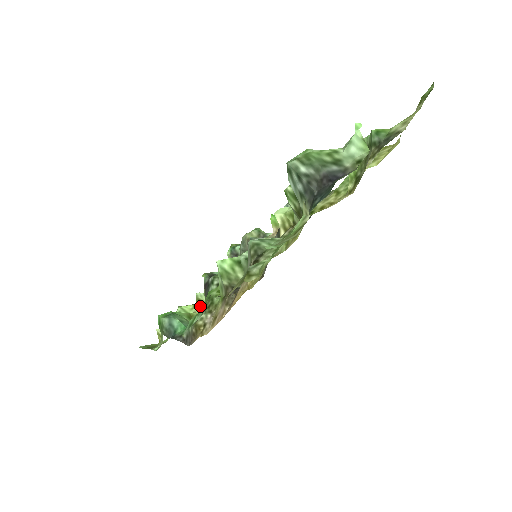
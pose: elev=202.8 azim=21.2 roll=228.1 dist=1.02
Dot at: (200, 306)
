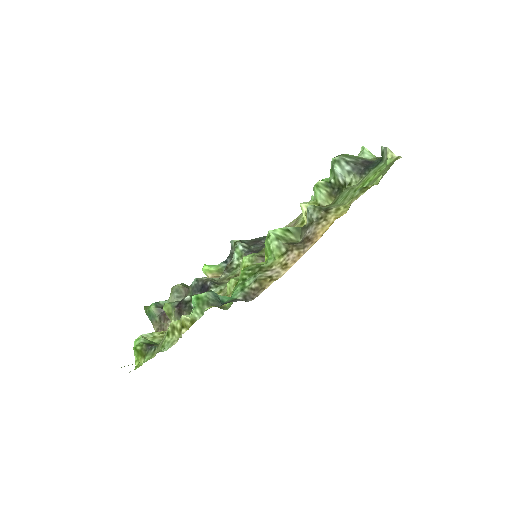
Dot at: (162, 335)
